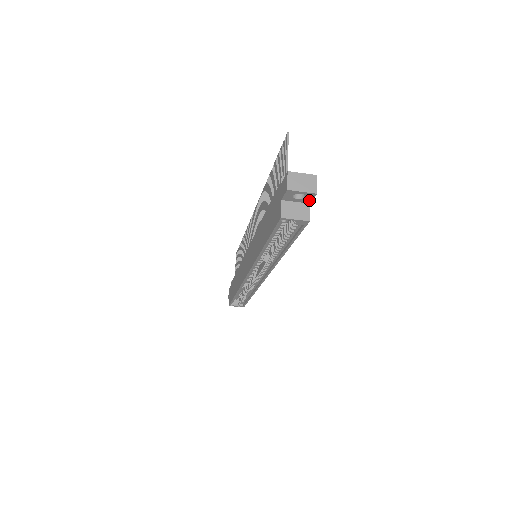
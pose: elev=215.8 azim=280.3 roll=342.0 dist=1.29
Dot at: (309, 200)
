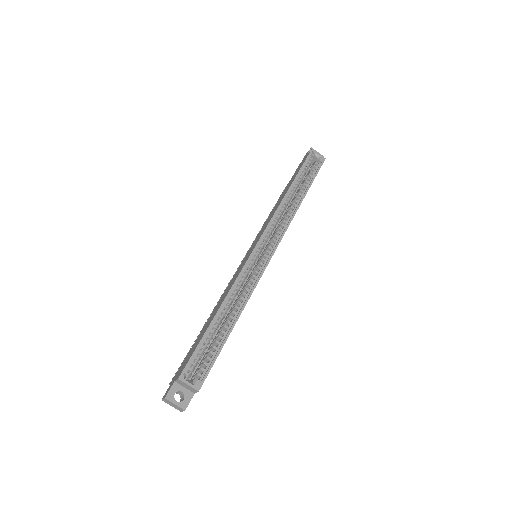
Dot at: occluded
